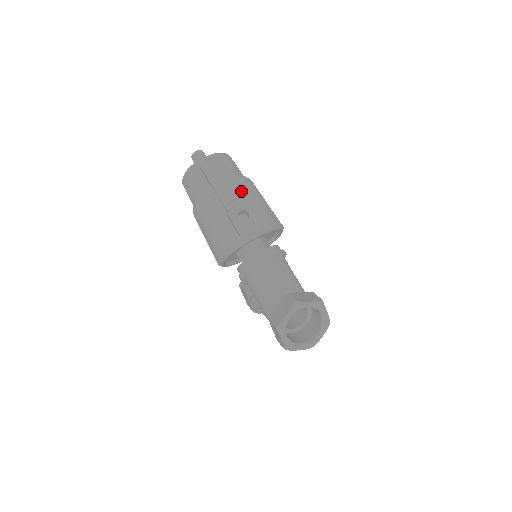
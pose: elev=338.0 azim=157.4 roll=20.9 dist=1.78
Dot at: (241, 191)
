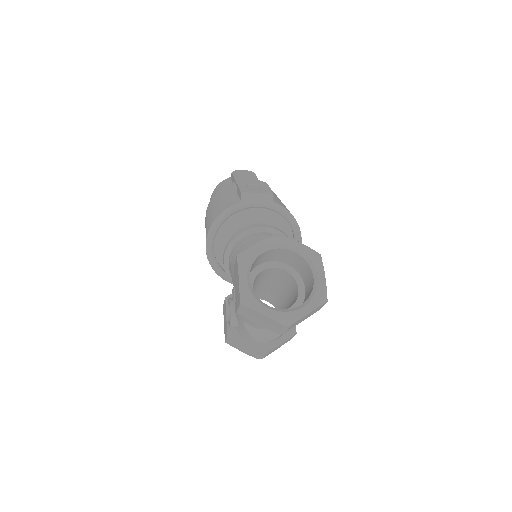
Dot at: occluded
